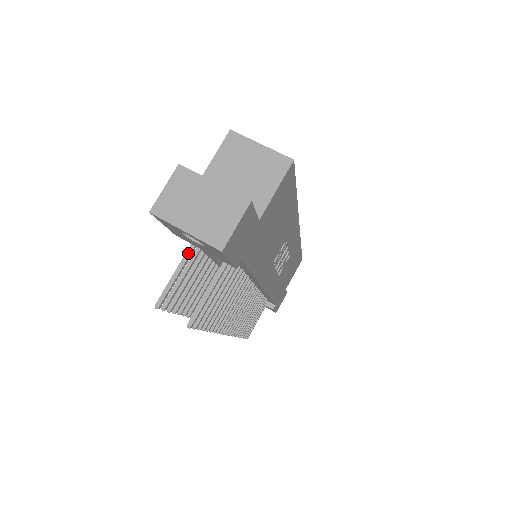
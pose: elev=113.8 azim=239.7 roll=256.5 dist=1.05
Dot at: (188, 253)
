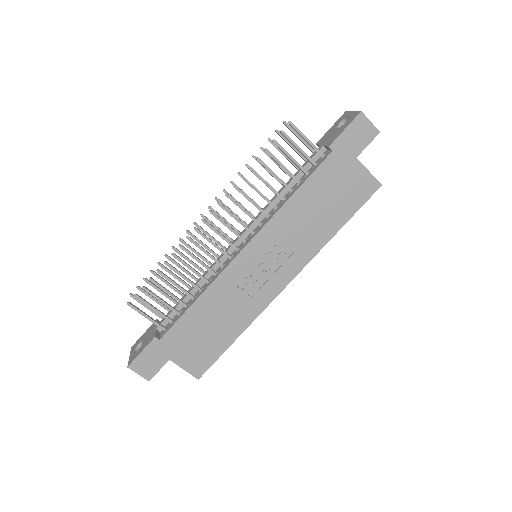
Dot at: (310, 146)
